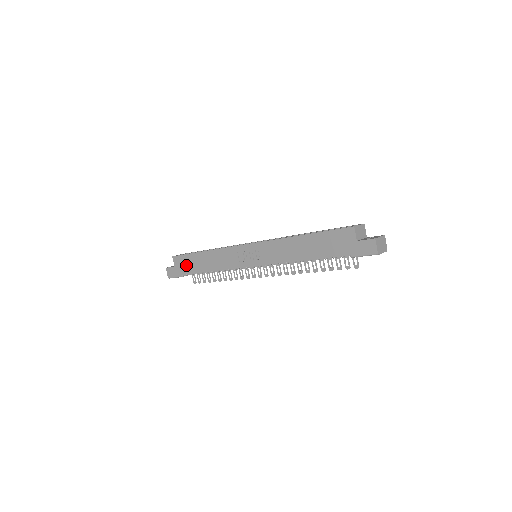
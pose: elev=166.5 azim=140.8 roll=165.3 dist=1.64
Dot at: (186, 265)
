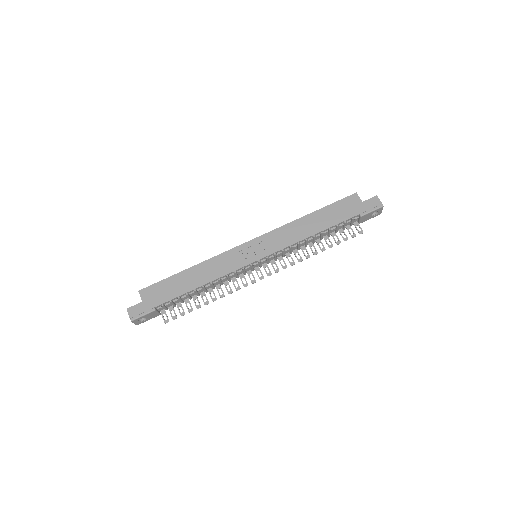
Dot at: (162, 292)
